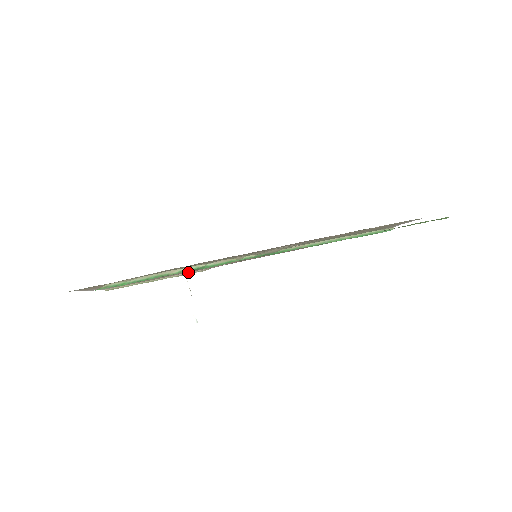
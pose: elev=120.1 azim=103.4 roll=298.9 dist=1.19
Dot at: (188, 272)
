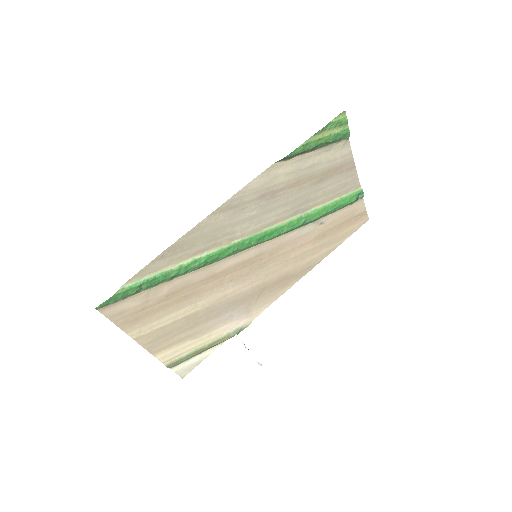
Dot at: (232, 327)
